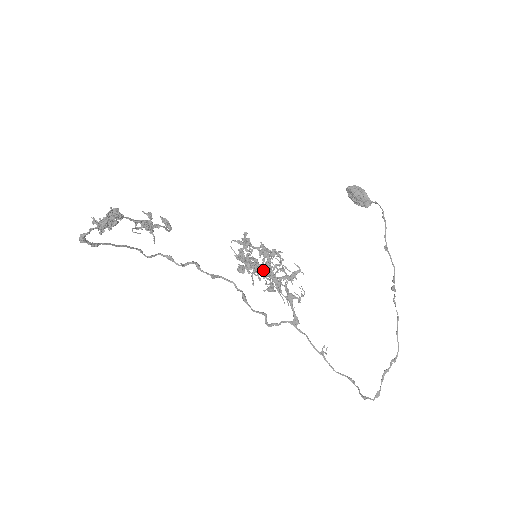
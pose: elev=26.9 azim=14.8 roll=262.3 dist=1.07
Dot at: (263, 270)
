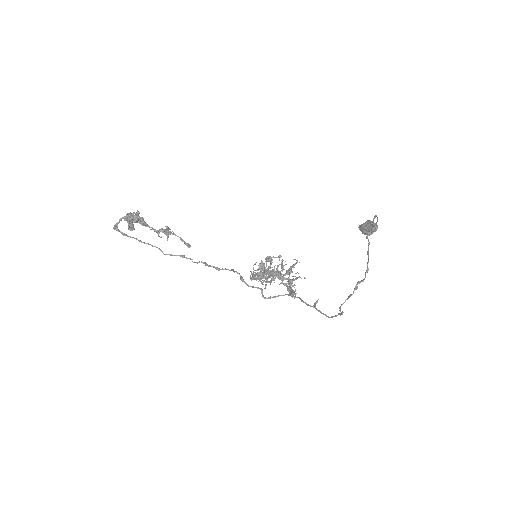
Dot at: (265, 267)
